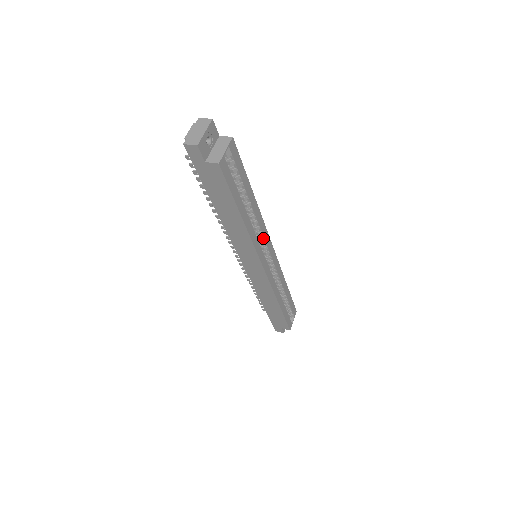
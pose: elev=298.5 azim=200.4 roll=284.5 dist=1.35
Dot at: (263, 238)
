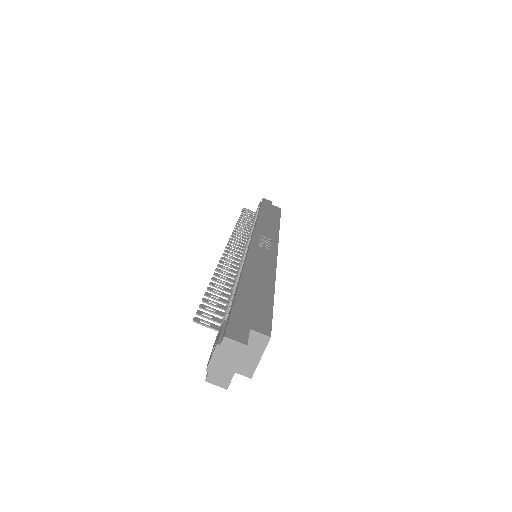
Dot at: occluded
